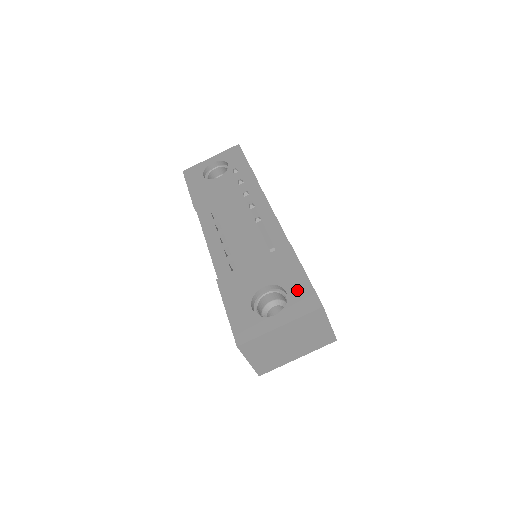
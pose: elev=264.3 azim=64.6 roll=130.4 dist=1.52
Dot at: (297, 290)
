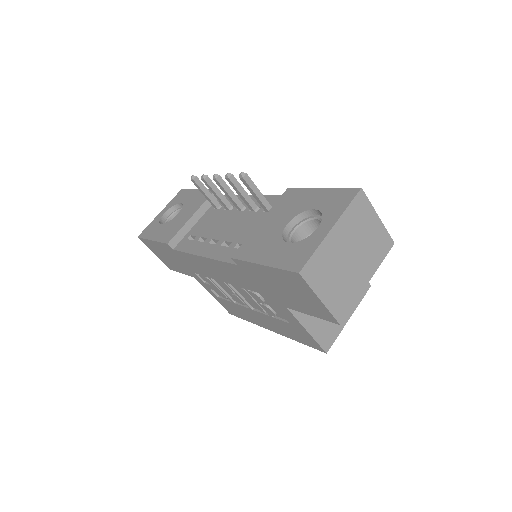
Dot at: (324, 200)
